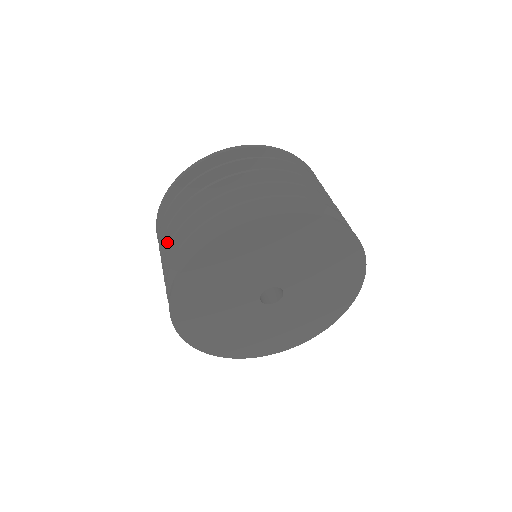
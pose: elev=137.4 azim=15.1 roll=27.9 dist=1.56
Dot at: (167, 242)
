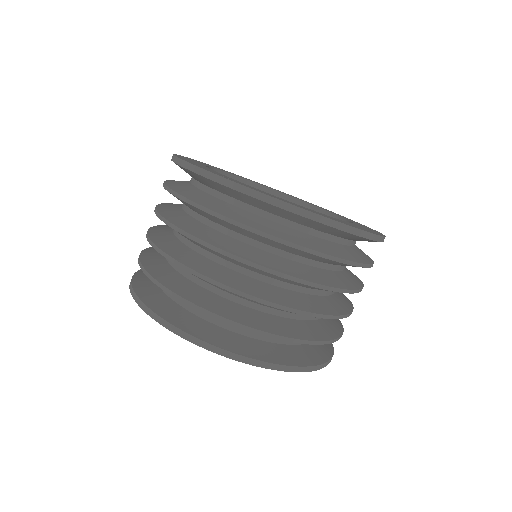
Dot at: occluded
